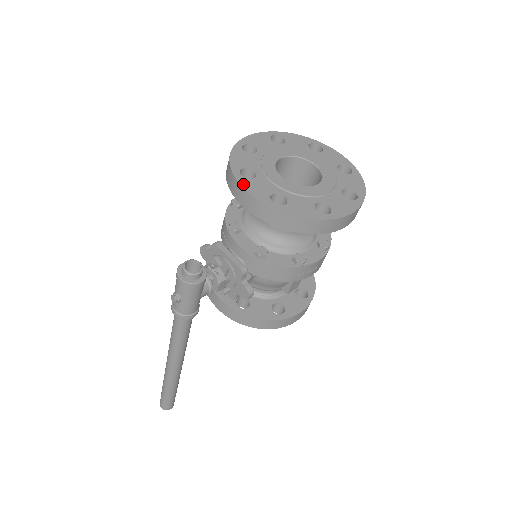
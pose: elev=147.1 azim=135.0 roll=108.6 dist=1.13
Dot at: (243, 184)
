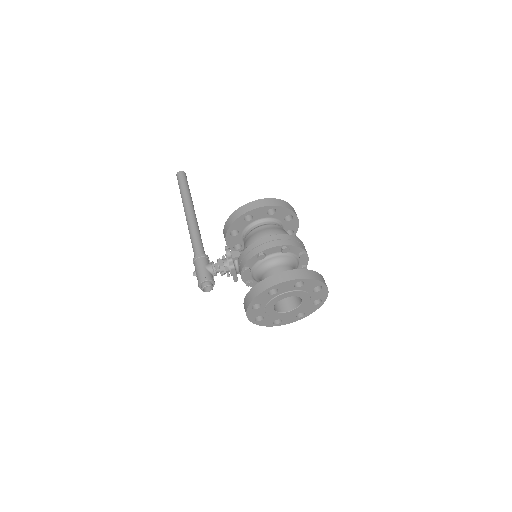
Dot at: (248, 312)
